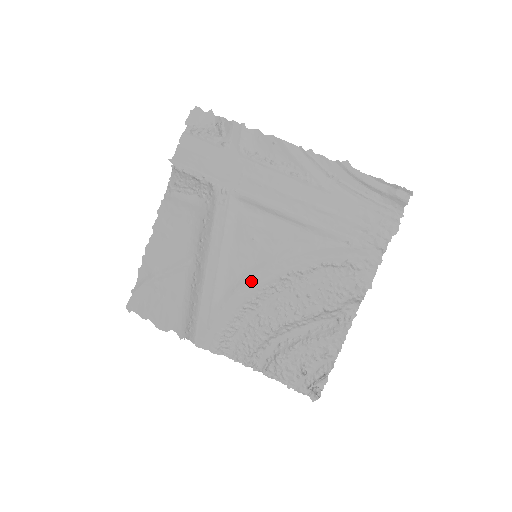
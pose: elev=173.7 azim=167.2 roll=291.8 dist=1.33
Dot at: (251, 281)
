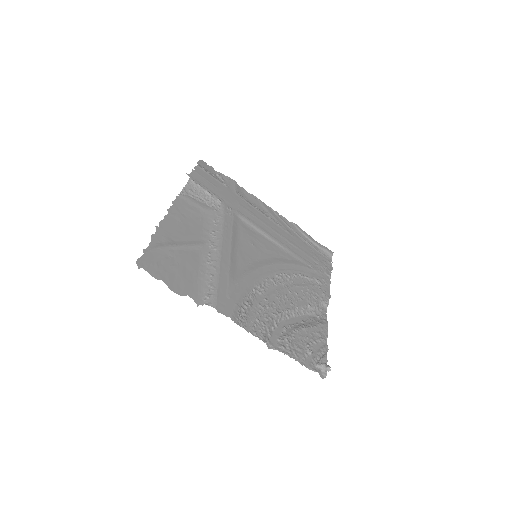
Dot at: (257, 271)
